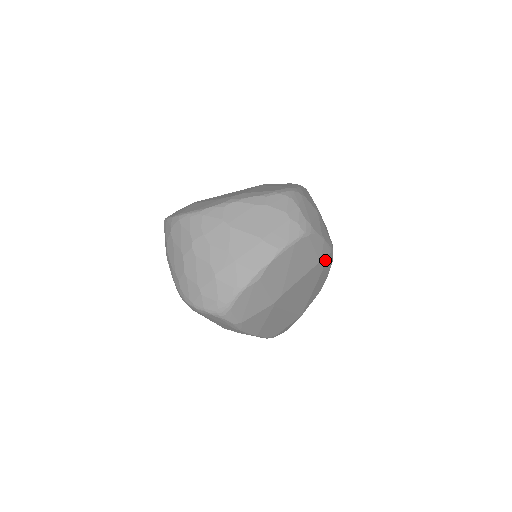
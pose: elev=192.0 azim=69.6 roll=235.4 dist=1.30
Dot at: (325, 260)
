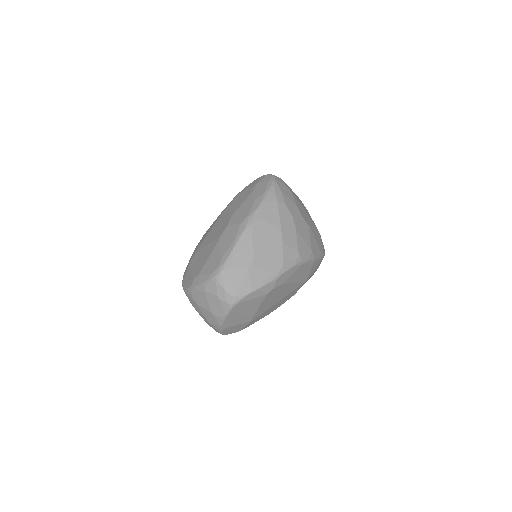
Dot at: (274, 286)
